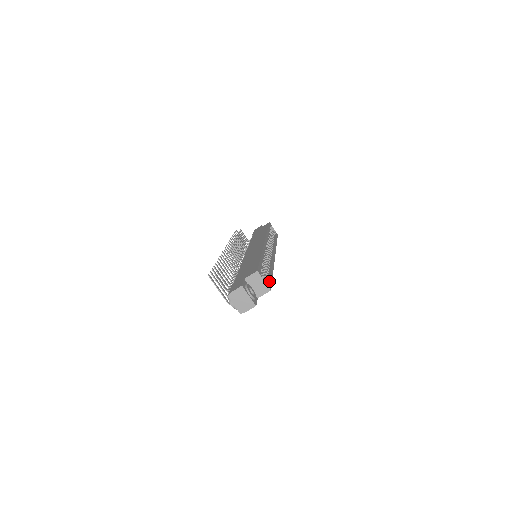
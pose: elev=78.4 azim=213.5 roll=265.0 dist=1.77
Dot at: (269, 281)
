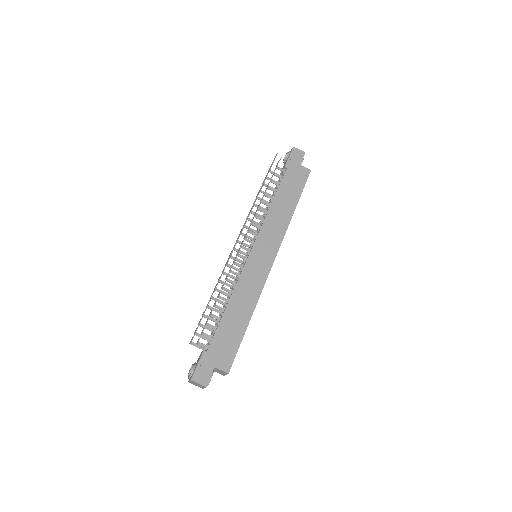
Dot at: occluded
